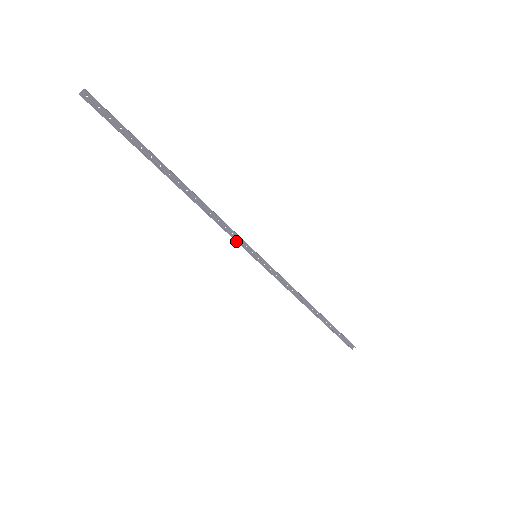
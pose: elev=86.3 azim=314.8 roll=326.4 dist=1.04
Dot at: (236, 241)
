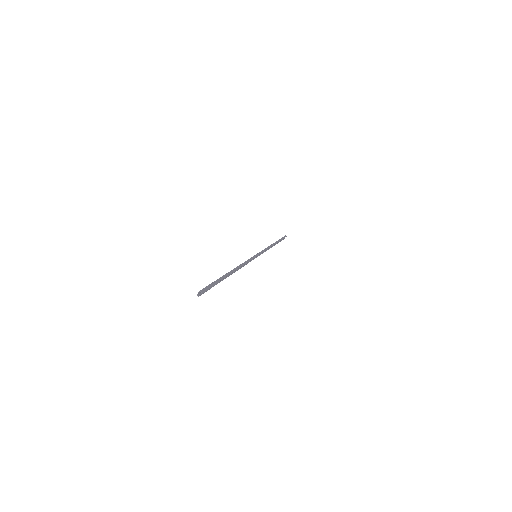
Dot at: occluded
